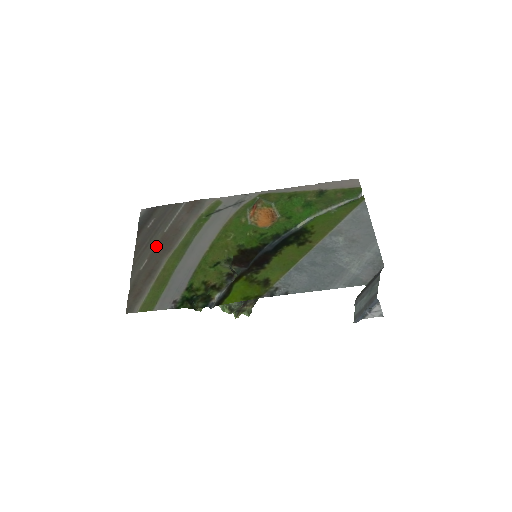
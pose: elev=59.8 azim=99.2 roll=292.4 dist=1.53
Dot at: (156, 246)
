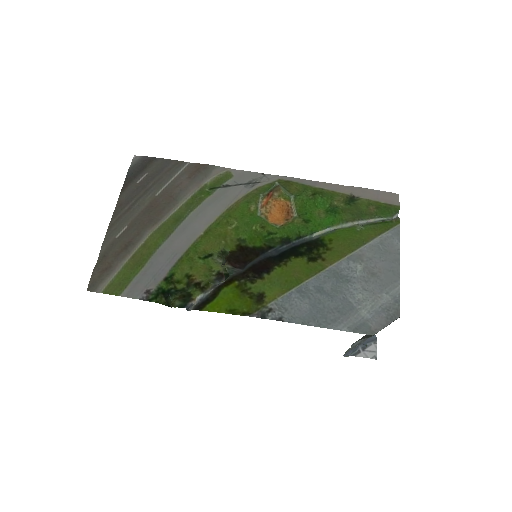
Dot at: (141, 211)
